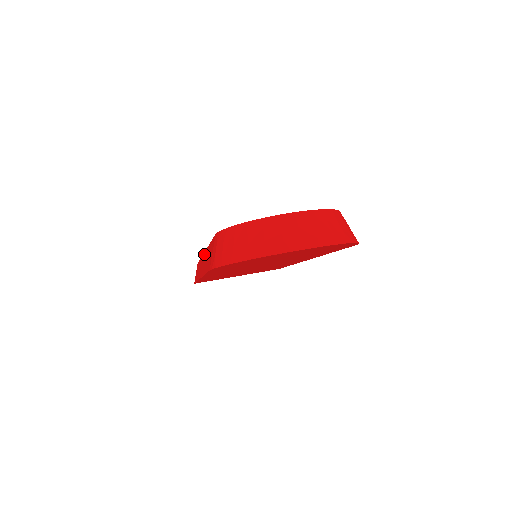
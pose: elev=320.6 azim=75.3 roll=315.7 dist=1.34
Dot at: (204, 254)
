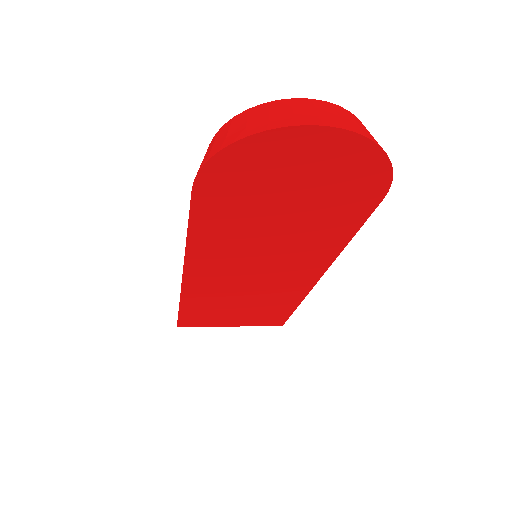
Dot at: occluded
